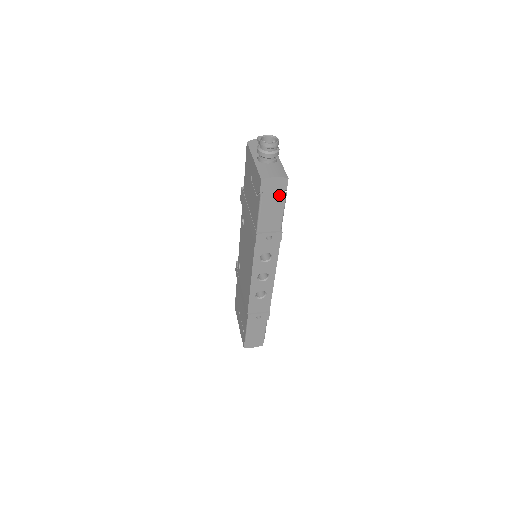
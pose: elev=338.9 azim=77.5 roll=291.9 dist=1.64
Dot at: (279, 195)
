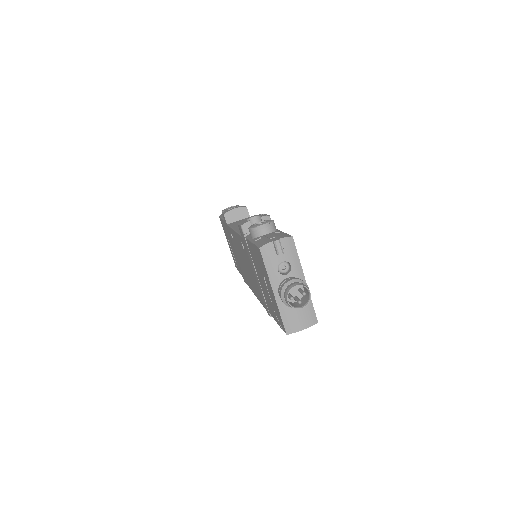
Dot at: occluded
